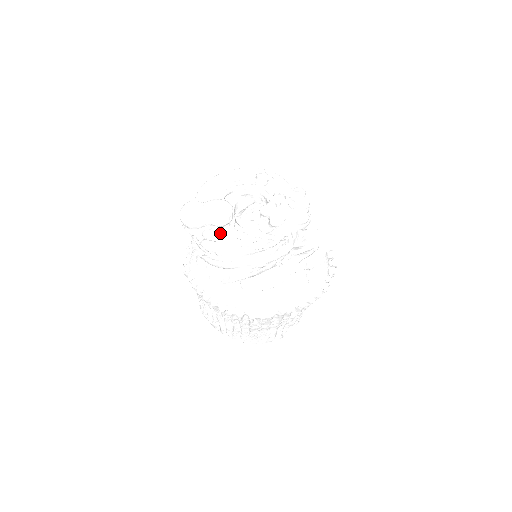
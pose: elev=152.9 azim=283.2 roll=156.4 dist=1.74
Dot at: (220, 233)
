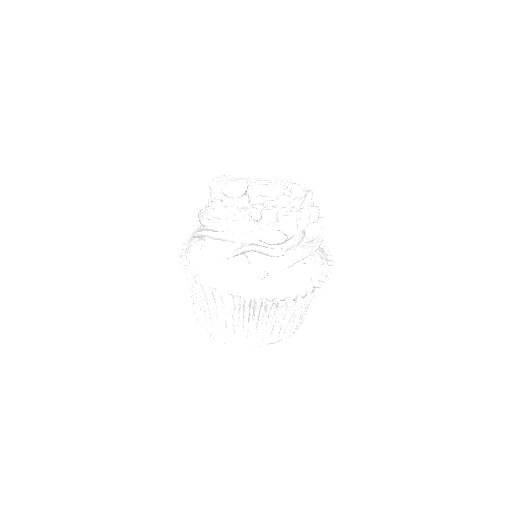
Dot at: (225, 203)
